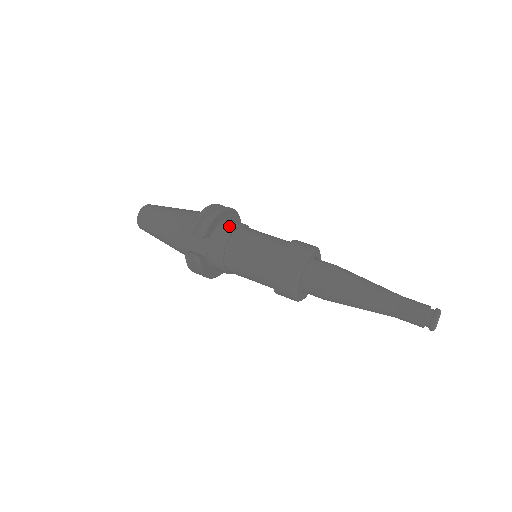
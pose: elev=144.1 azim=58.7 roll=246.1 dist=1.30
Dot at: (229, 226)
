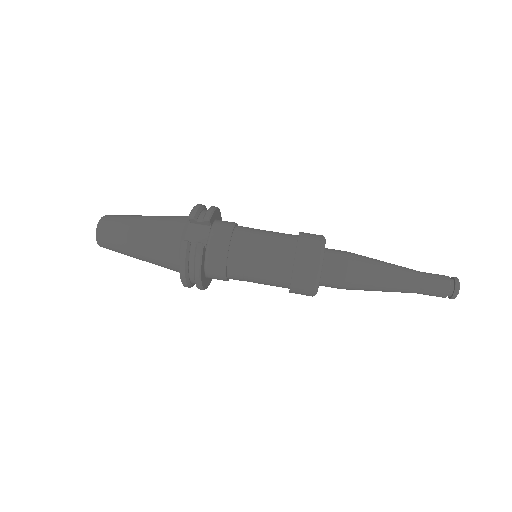
Dot at: occluded
